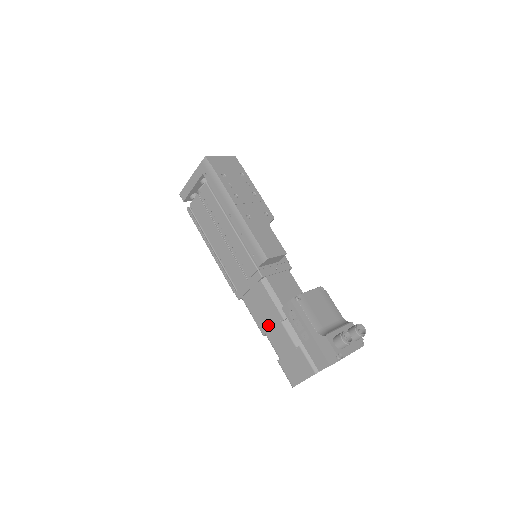
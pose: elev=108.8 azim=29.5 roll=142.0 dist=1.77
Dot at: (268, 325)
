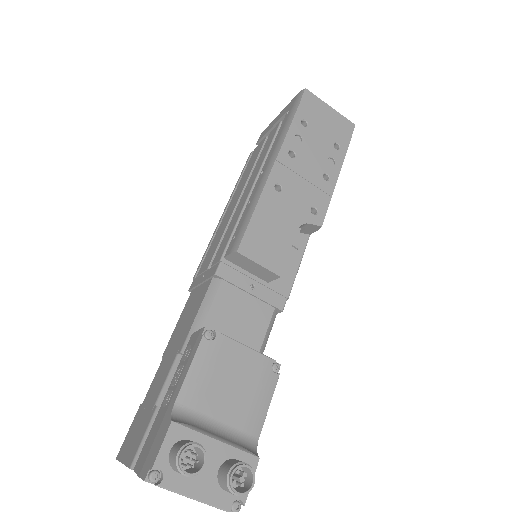
Dot at: (172, 346)
